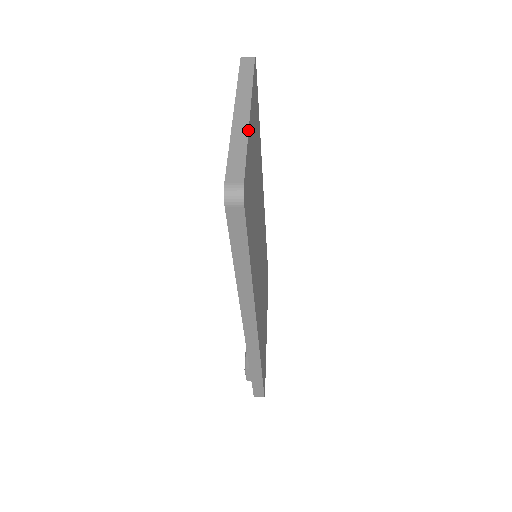
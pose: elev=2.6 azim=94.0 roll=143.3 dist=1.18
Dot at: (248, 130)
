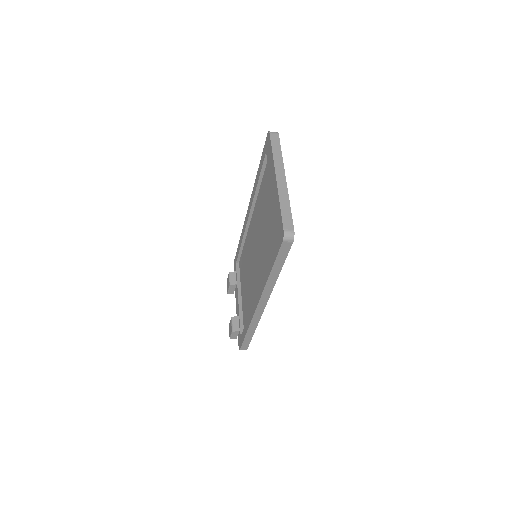
Dot at: occluded
